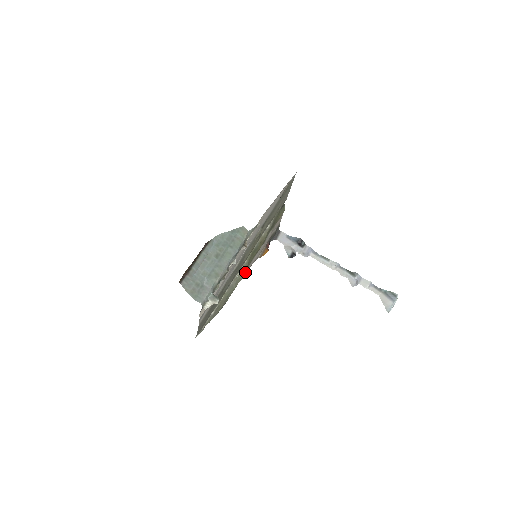
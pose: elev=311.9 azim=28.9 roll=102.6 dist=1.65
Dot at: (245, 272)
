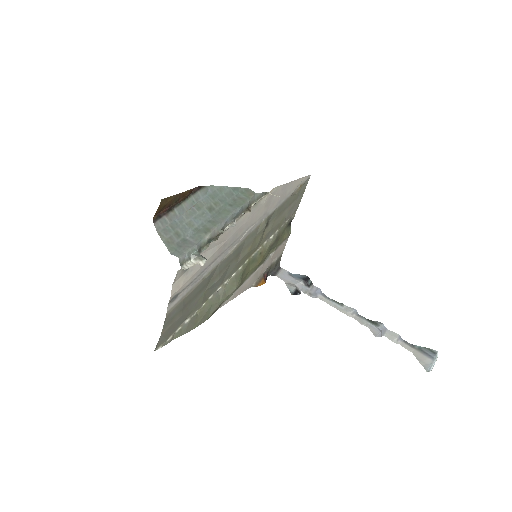
Dot at: (237, 284)
